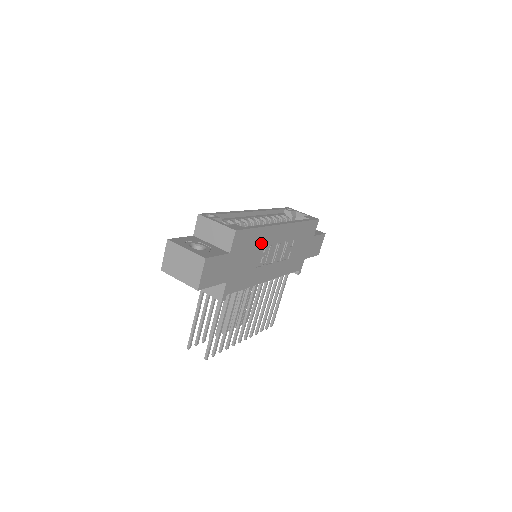
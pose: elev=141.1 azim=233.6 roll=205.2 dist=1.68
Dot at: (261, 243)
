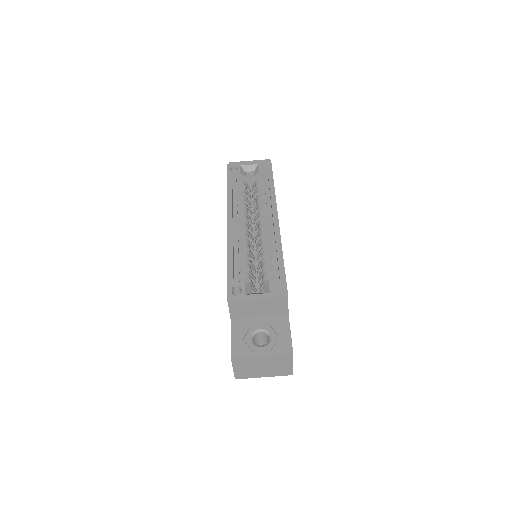
Dot at: occluded
